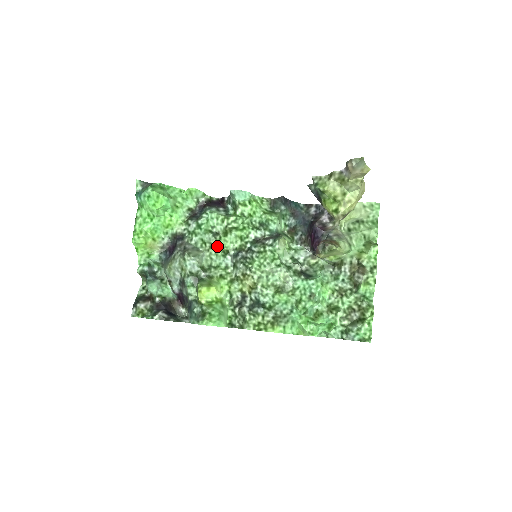
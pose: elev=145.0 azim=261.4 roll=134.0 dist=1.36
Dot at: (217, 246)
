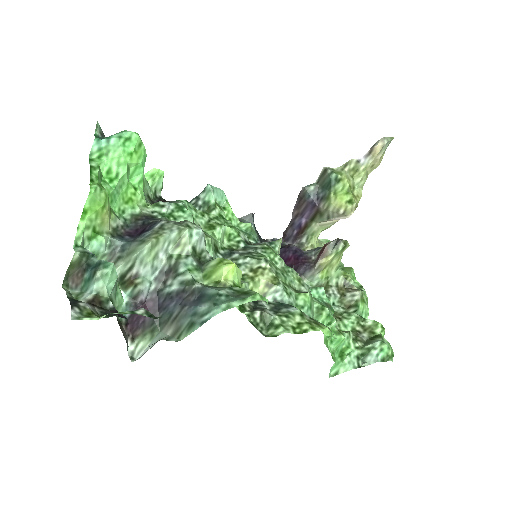
Dot at: (208, 235)
